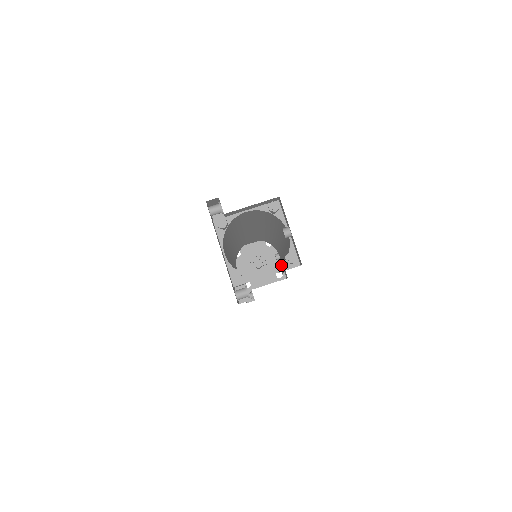
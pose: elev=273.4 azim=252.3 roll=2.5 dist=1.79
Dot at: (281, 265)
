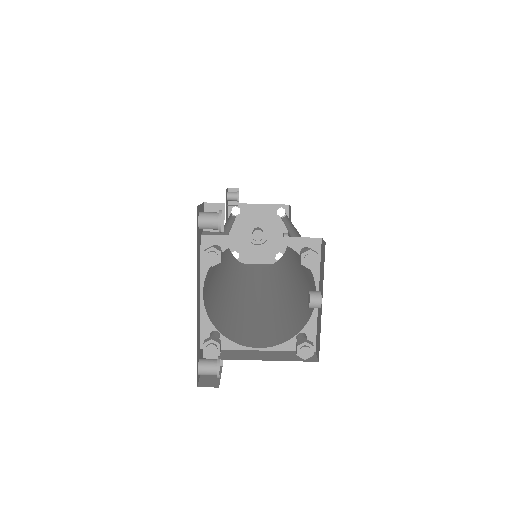
Dot at: (286, 341)
